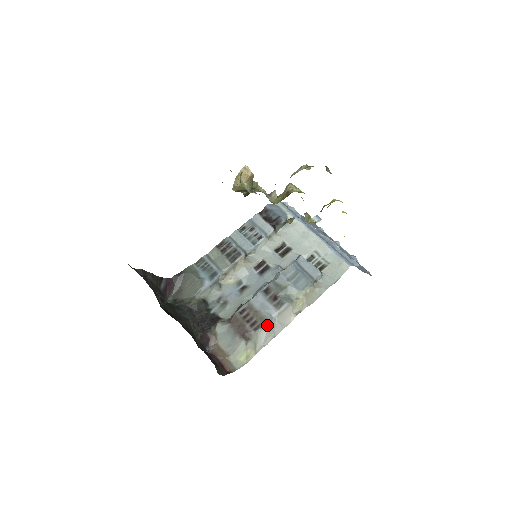
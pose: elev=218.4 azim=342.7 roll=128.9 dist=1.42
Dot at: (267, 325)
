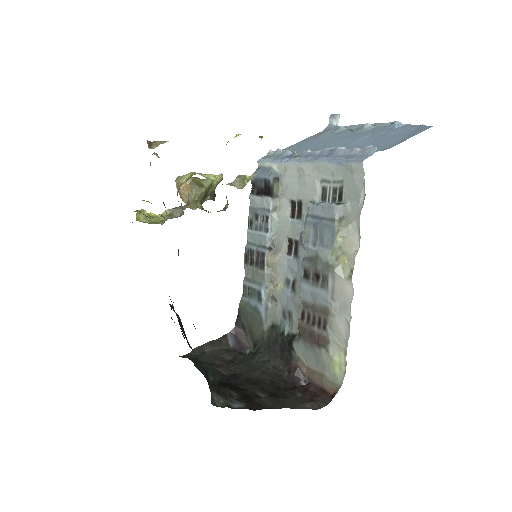
Dot at: (331, 315)
